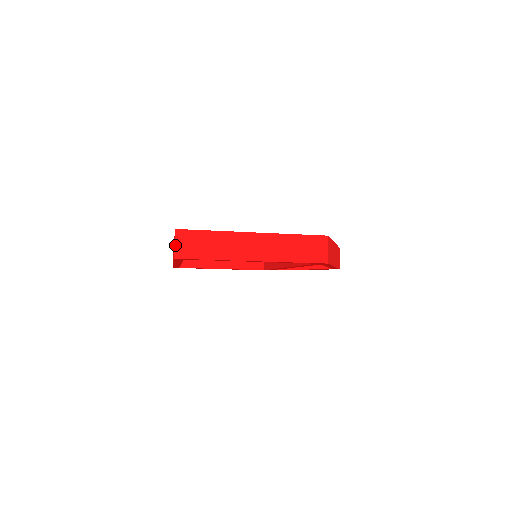
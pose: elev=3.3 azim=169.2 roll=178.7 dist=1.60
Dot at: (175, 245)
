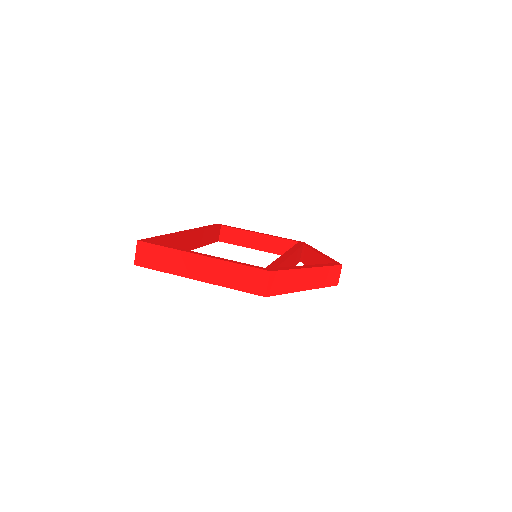
Dot at: (136, 254)
